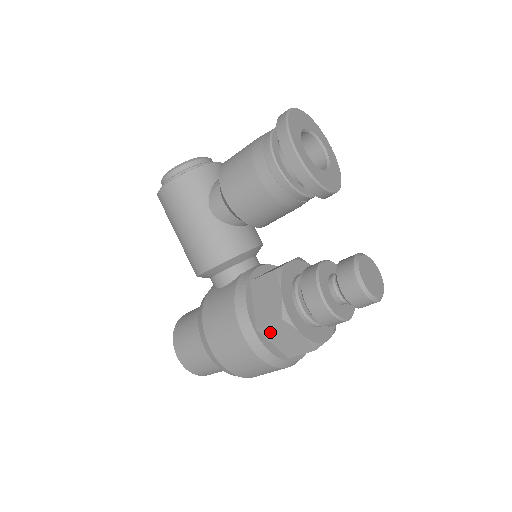
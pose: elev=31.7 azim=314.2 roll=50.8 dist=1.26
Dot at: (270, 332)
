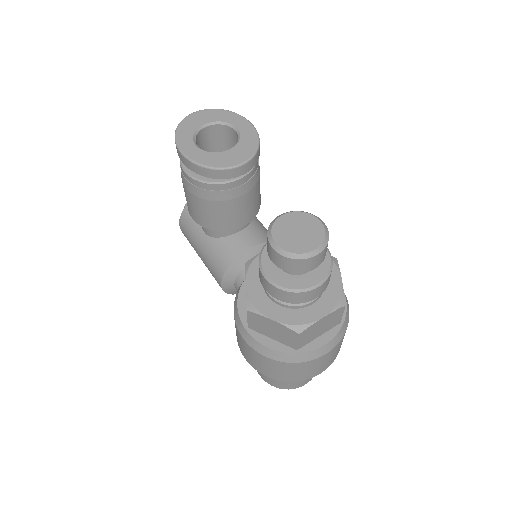
Dot at: (257, 327)
